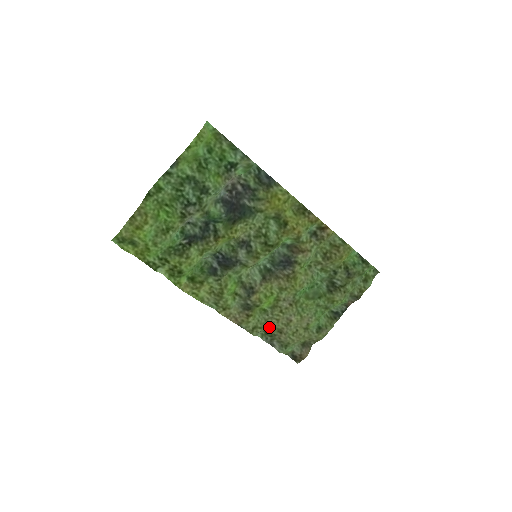
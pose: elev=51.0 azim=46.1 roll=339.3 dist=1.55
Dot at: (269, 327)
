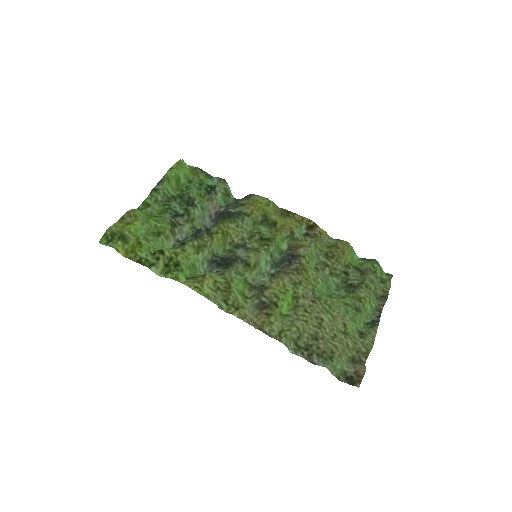
Dot at: (299, 331)
